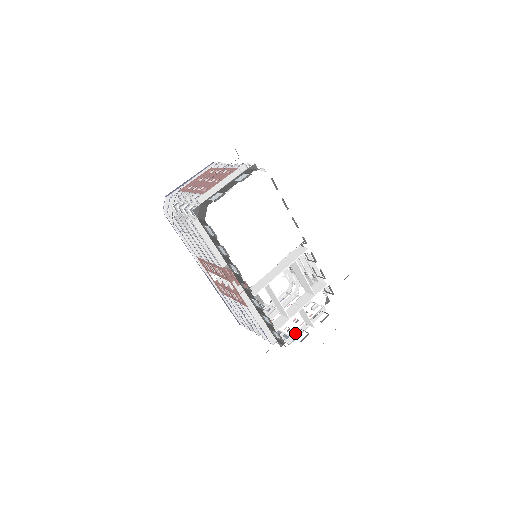
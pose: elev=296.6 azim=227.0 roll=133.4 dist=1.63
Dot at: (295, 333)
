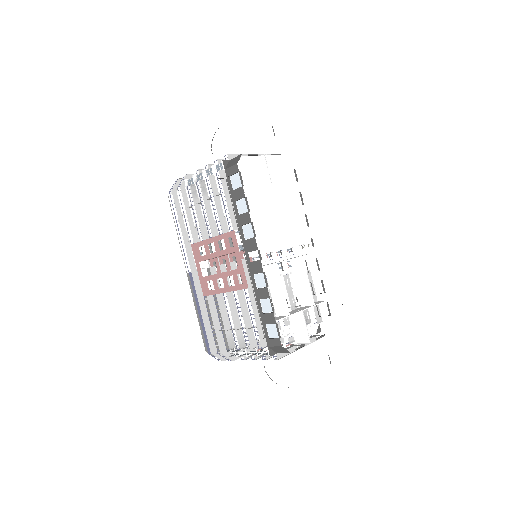
Dot at: occluded
